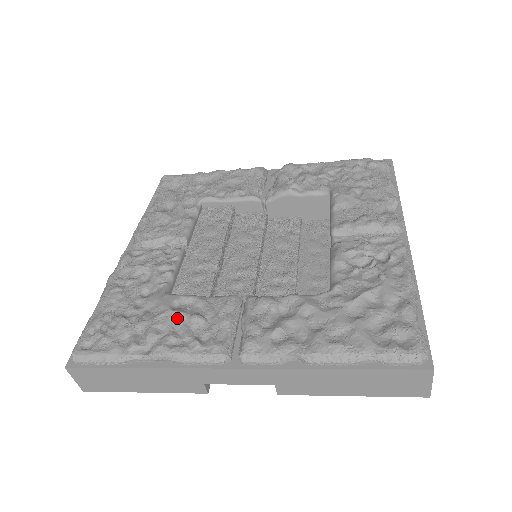
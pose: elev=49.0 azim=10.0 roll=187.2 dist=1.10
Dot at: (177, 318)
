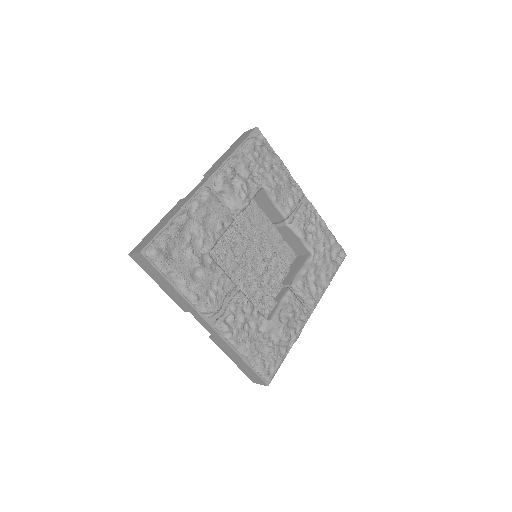
Dot at: (288, 323)
